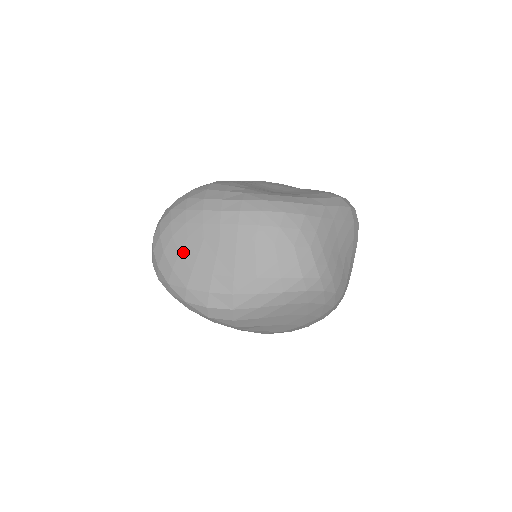
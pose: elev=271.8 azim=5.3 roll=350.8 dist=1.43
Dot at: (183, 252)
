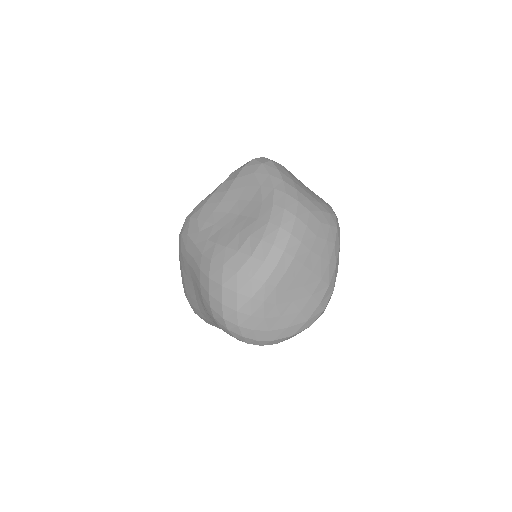
Dot at: (283, 313)
